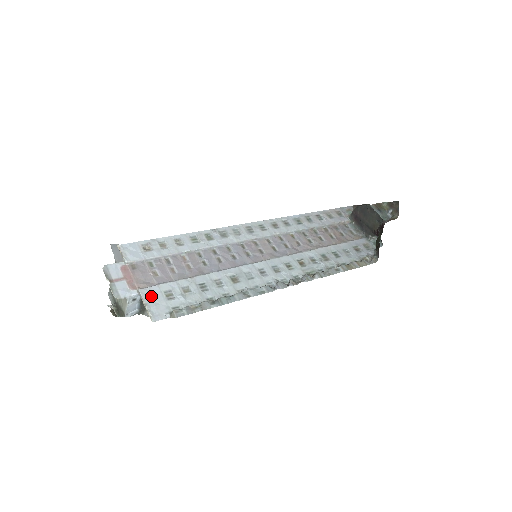
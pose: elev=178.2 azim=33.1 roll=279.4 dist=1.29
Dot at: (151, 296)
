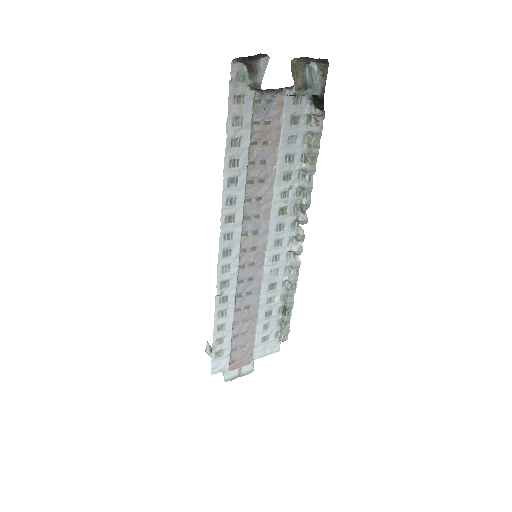
Dot at: (262, 352)
